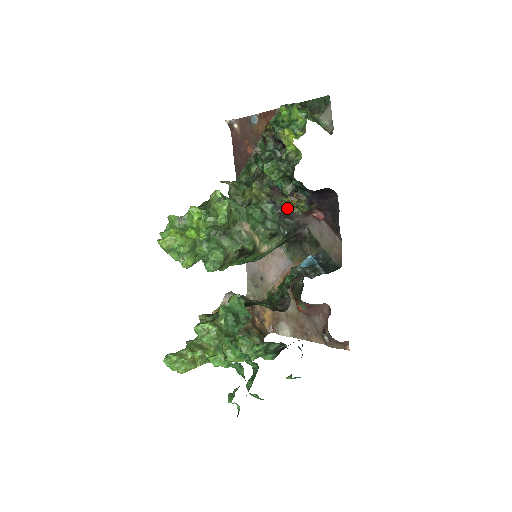
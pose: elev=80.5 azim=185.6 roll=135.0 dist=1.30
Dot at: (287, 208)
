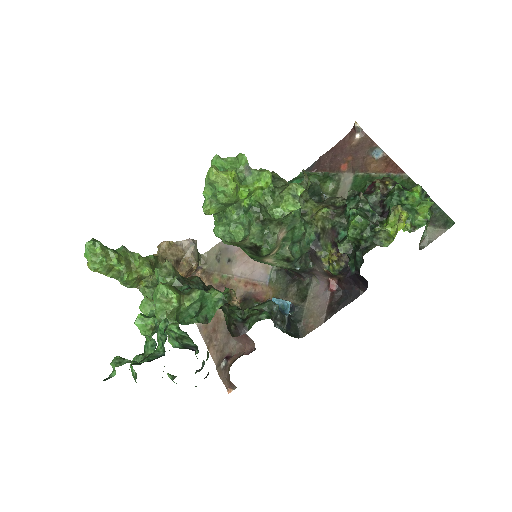
Dot at: (322, 254)
